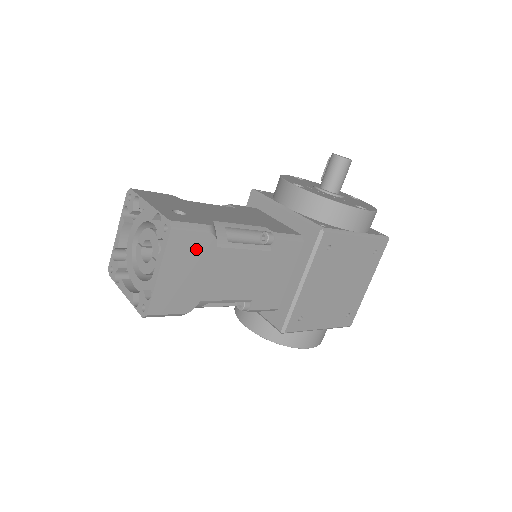
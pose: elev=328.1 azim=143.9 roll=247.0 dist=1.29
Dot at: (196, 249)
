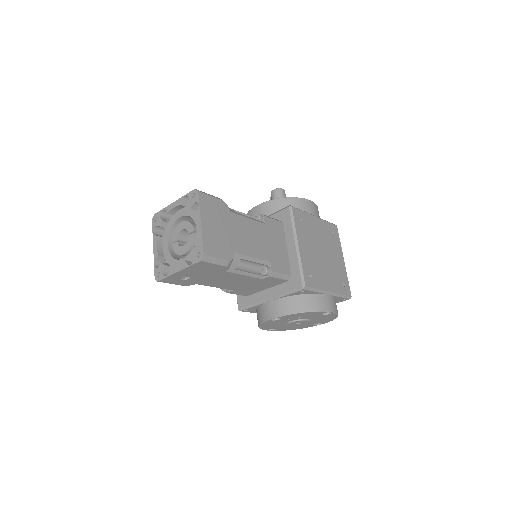
Dot at: (218, 210)
